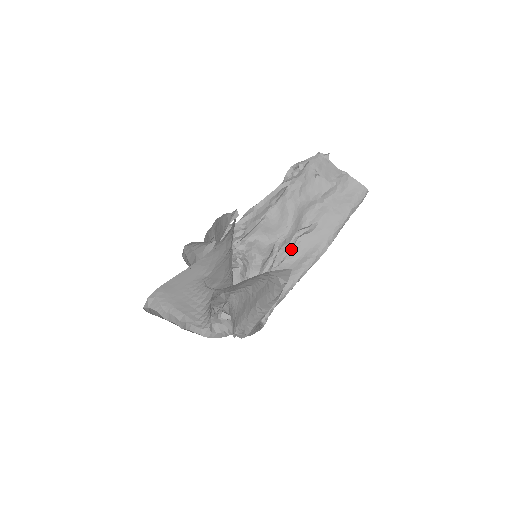
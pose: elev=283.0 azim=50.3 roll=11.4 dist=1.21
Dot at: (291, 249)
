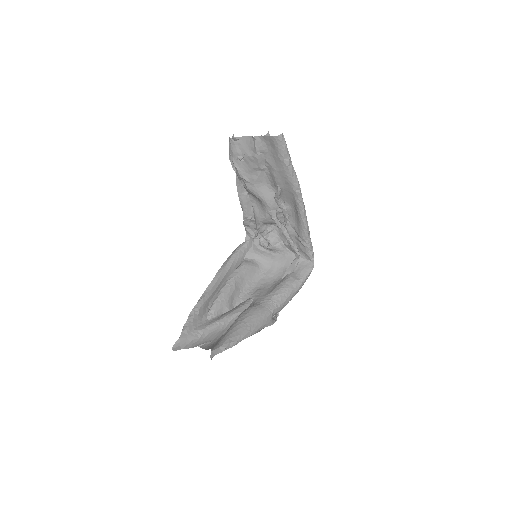
Dot at: (284, 209)
